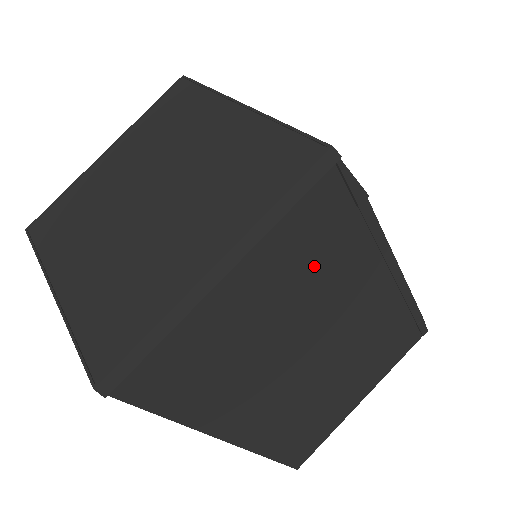
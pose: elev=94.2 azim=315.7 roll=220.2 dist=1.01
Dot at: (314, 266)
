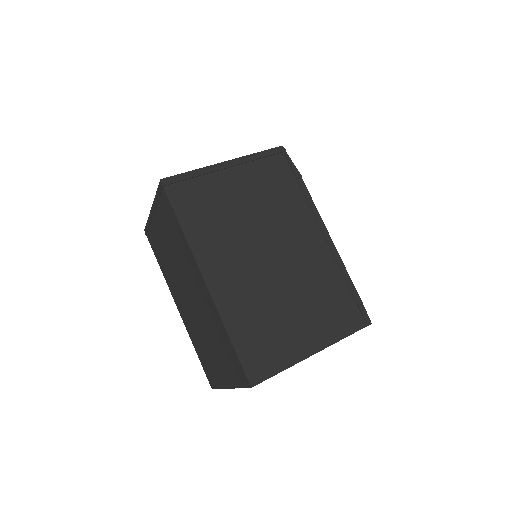
Dot at: (273, 196)
